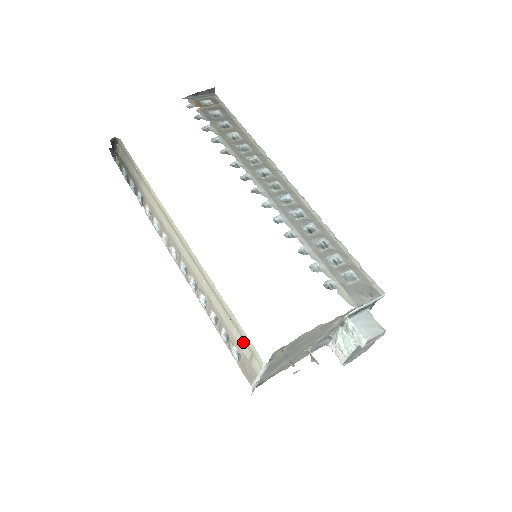
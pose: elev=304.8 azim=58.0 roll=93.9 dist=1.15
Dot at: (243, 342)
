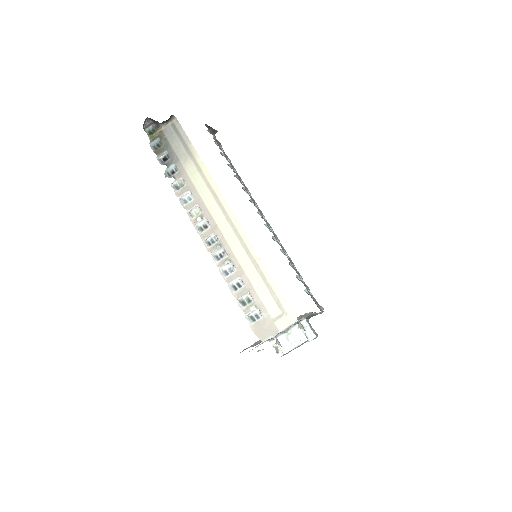
Dot at: (274, 304)
